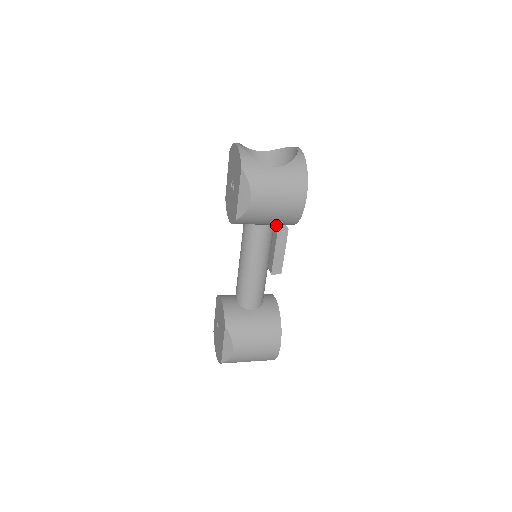
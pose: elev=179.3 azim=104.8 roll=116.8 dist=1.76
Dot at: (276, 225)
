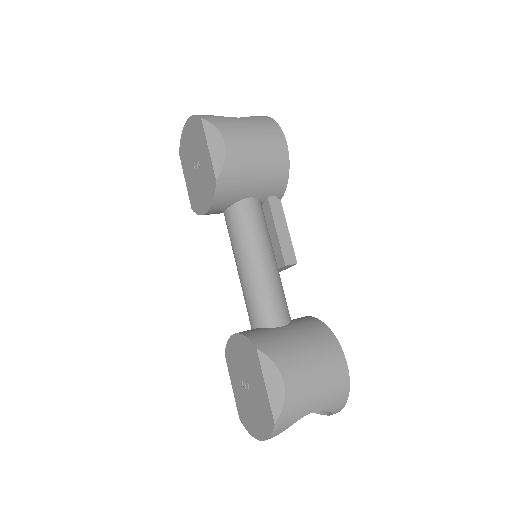
Dot at: (264, 203)
